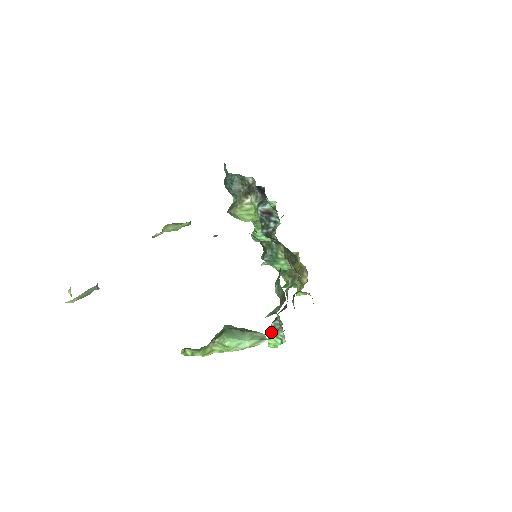
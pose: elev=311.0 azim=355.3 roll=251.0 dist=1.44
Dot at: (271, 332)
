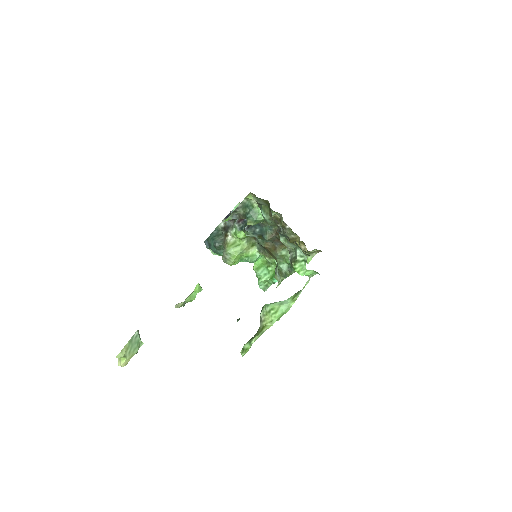
Dot at: (292, 263)
